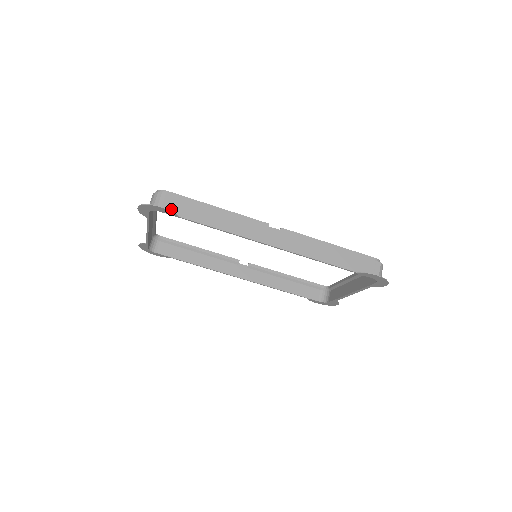
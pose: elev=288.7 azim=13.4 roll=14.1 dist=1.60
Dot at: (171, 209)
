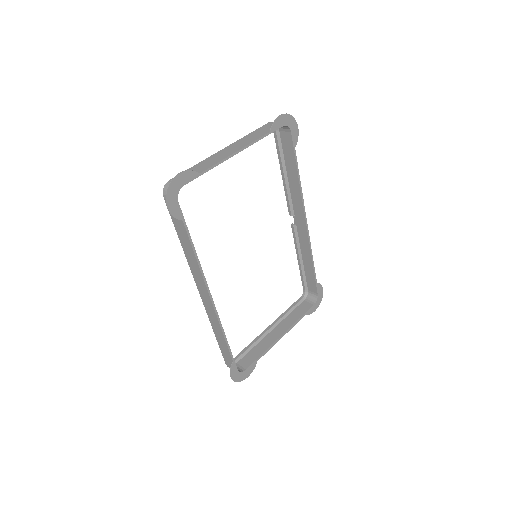
Dot at: (290, 139)
